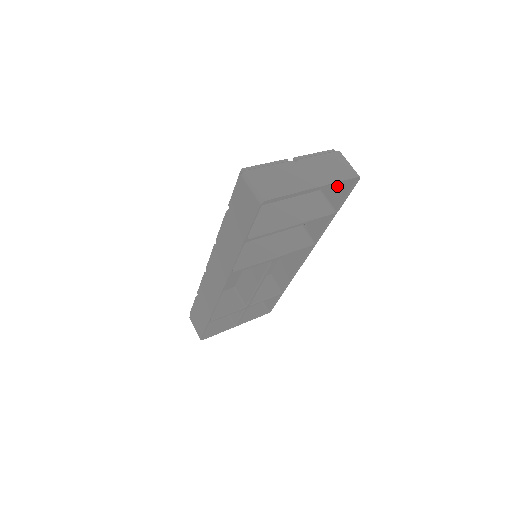
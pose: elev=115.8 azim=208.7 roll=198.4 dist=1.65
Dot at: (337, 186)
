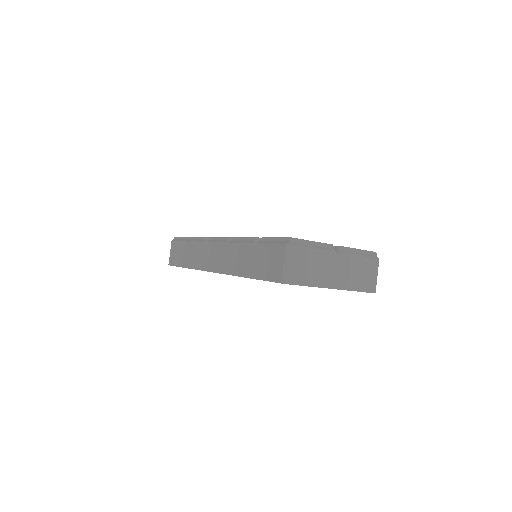
Dot at: occluded
